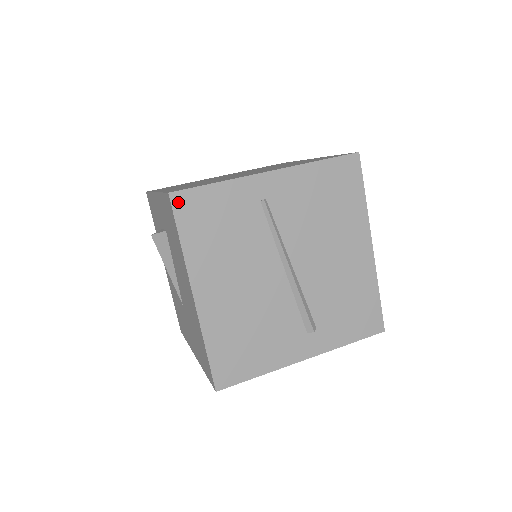
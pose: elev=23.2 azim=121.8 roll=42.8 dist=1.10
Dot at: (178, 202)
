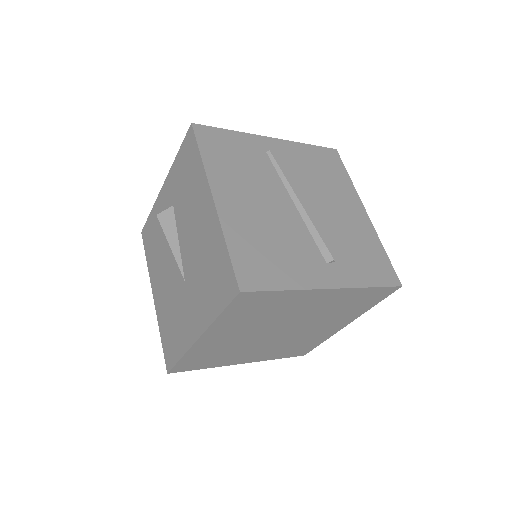
Dot at: (199, 131)
